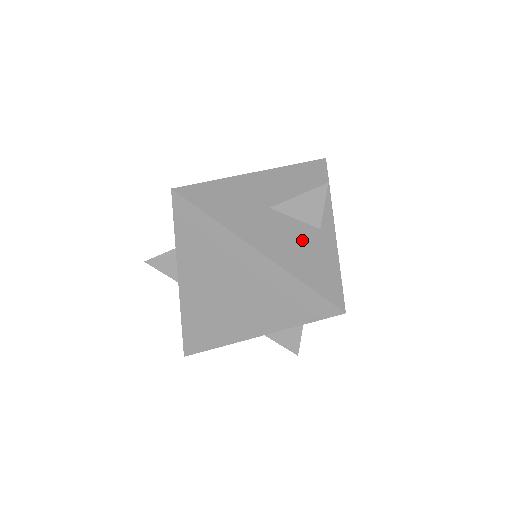
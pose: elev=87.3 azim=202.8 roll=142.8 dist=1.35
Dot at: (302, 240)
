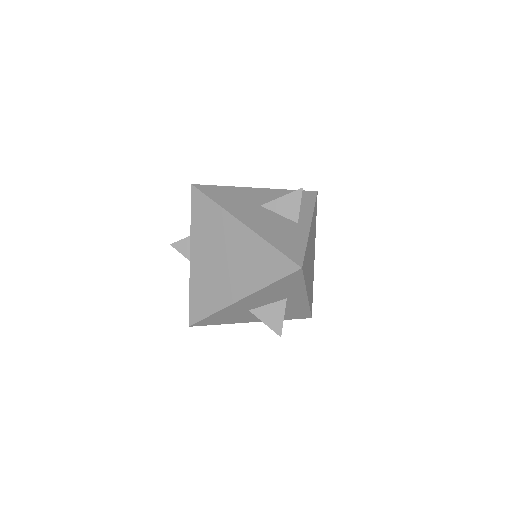
Dot at: (280, 225)
